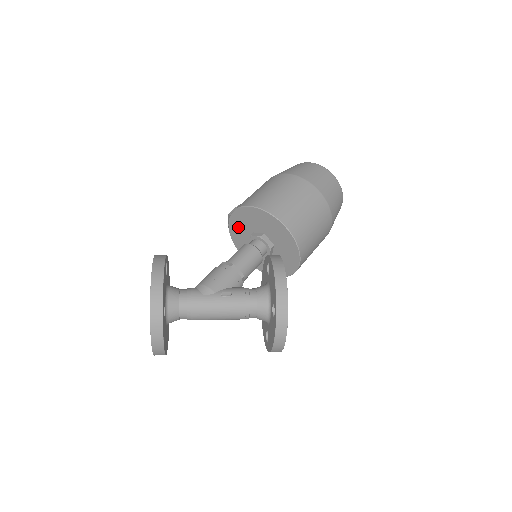
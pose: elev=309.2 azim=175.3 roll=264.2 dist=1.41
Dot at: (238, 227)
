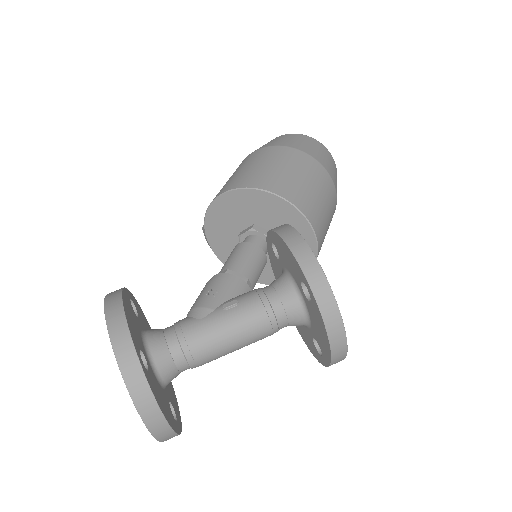
Dot at: (220, 237)
